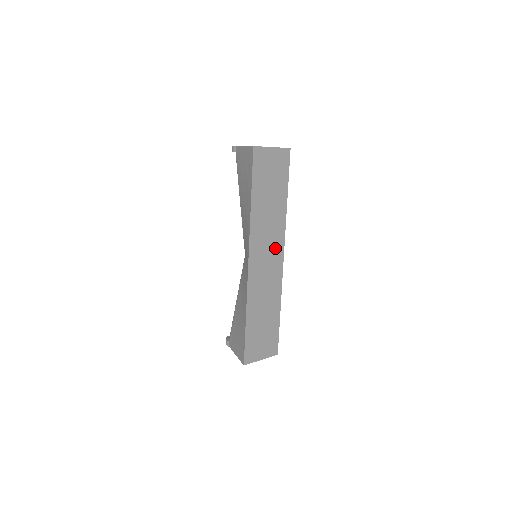
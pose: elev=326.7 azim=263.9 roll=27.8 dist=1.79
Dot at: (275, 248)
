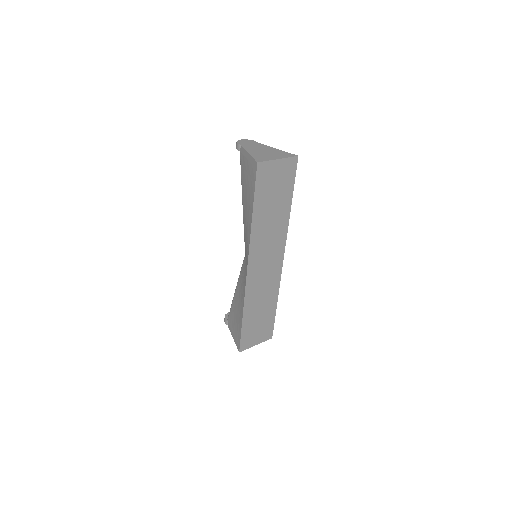
Dot at: (275, 252)
